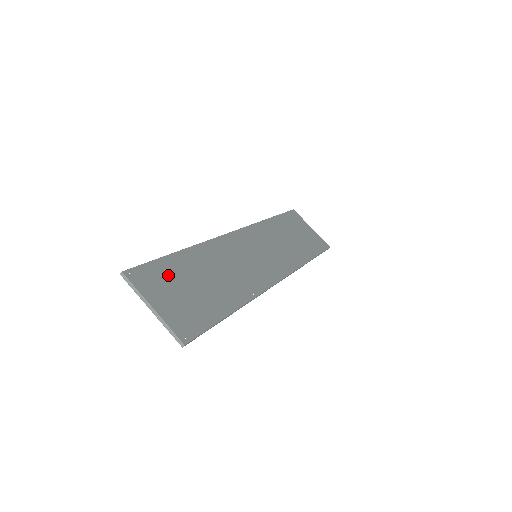
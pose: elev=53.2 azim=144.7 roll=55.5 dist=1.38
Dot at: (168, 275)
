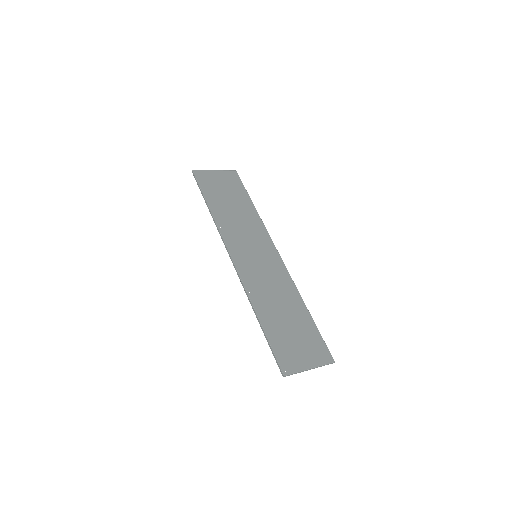
Dot at: (283, 343)
